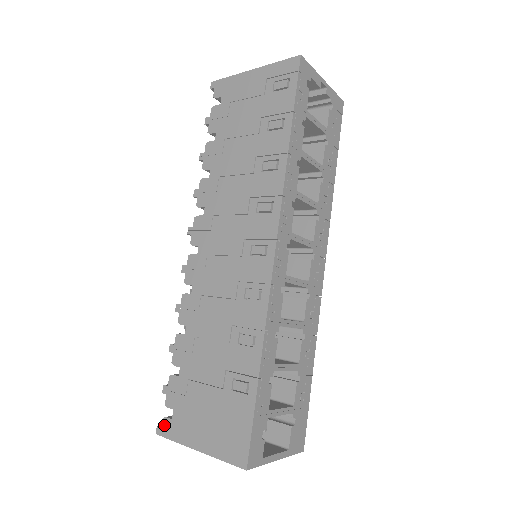
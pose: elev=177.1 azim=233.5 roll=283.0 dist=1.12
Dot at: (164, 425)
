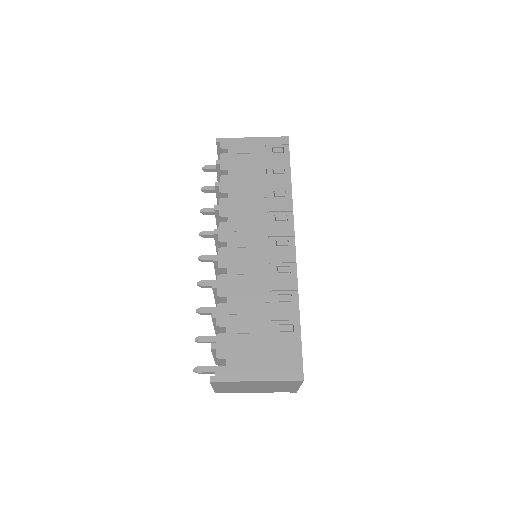
Dot at: (218, 372)
